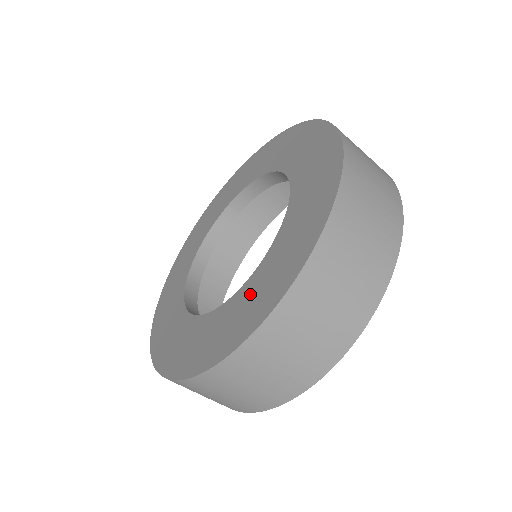
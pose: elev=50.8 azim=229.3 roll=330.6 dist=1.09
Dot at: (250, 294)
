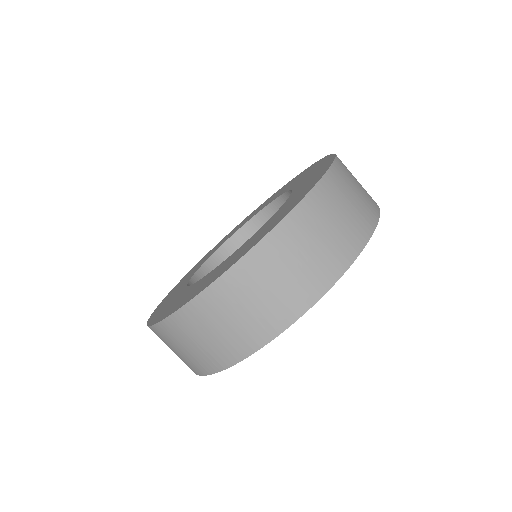
Dot at: (270, 222)
